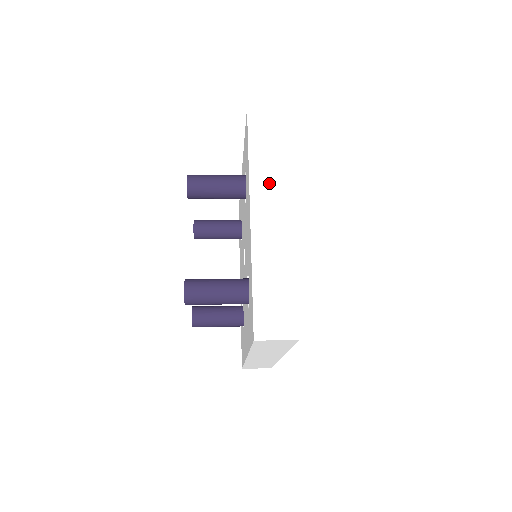
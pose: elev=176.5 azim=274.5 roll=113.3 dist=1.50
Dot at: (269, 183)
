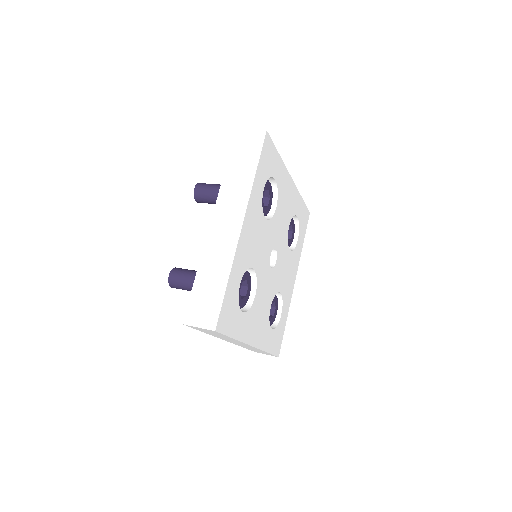
Dot at: (233, 197)
